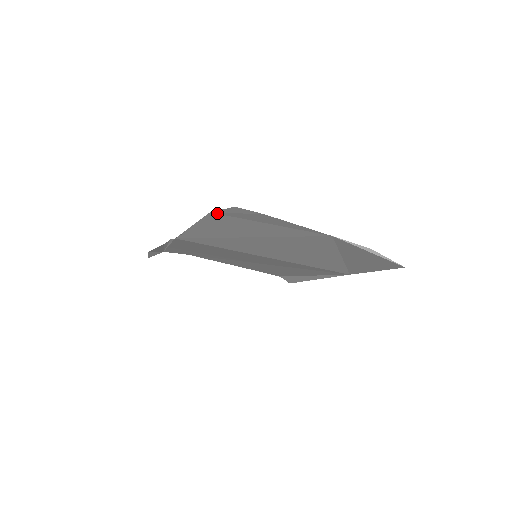
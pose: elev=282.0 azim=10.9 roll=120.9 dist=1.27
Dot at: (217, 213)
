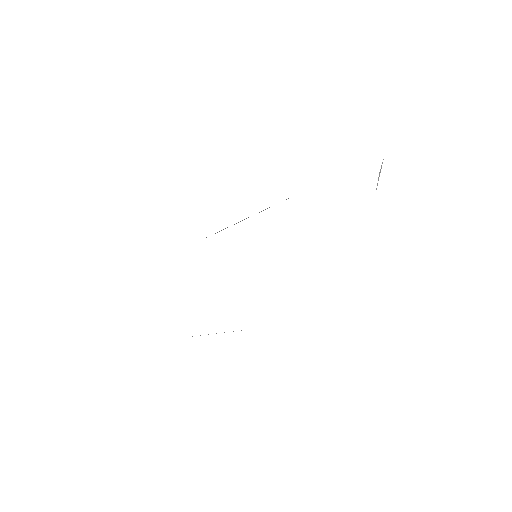
Dot at: occluded
